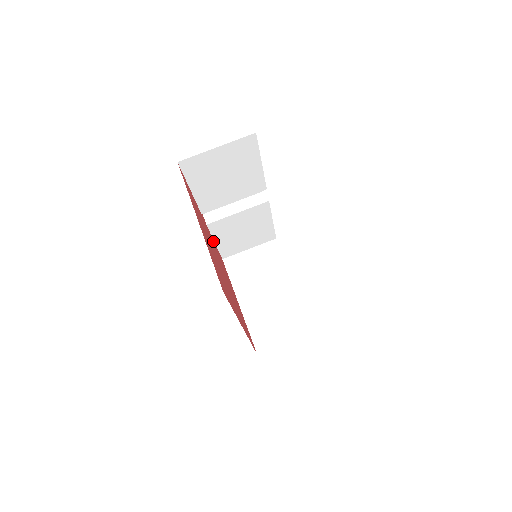
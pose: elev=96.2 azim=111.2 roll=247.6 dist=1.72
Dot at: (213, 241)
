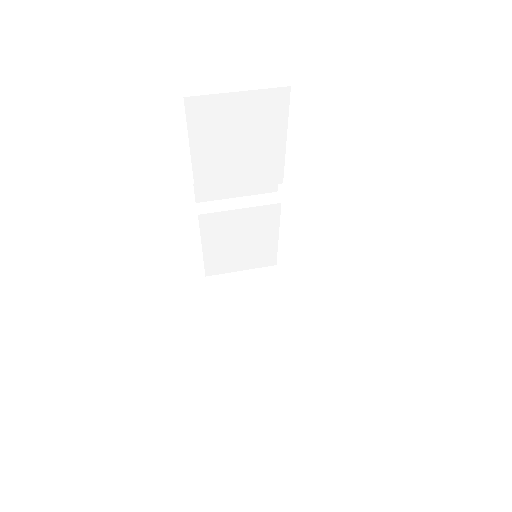
Dot at: occluded
